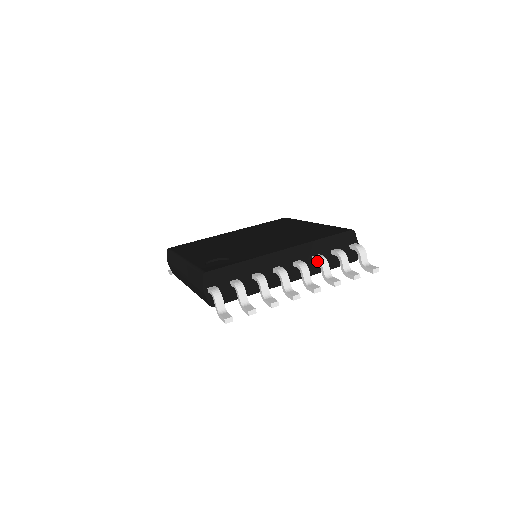
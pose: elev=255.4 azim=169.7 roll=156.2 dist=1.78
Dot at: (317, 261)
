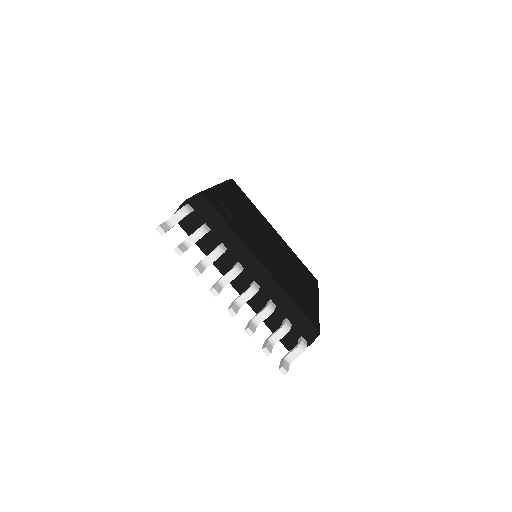
Dot at: (267, 305)
